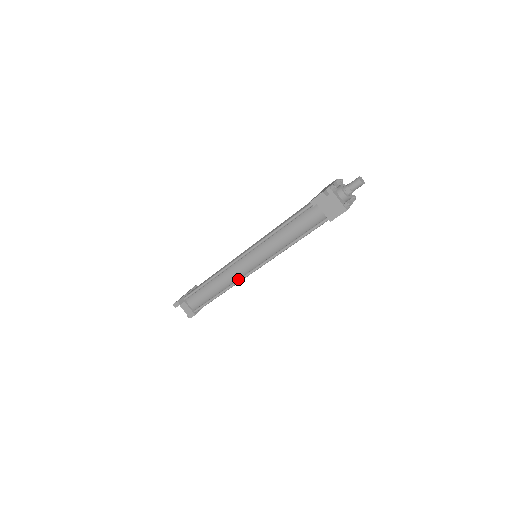
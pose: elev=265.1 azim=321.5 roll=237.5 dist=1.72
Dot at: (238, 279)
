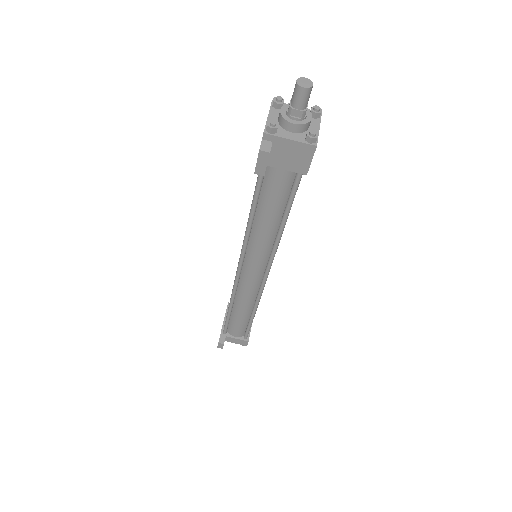
Dot at: (258, 292)
